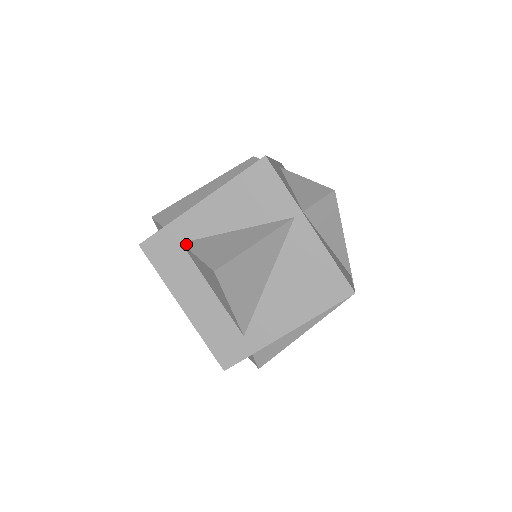
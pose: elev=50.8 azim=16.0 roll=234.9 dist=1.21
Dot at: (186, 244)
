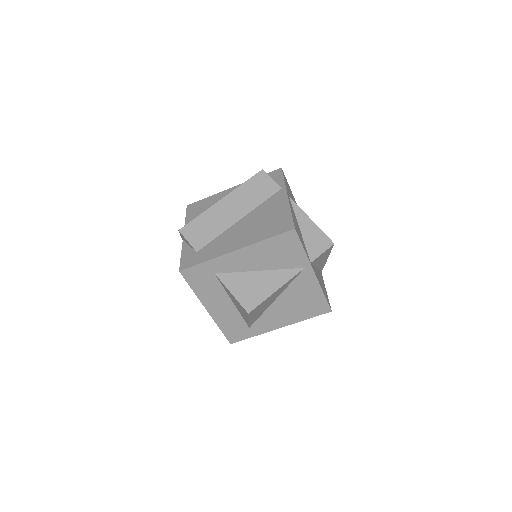
Dot at: (219, 277)
